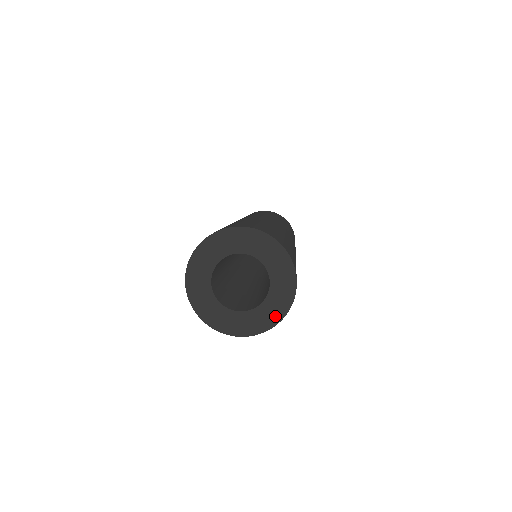
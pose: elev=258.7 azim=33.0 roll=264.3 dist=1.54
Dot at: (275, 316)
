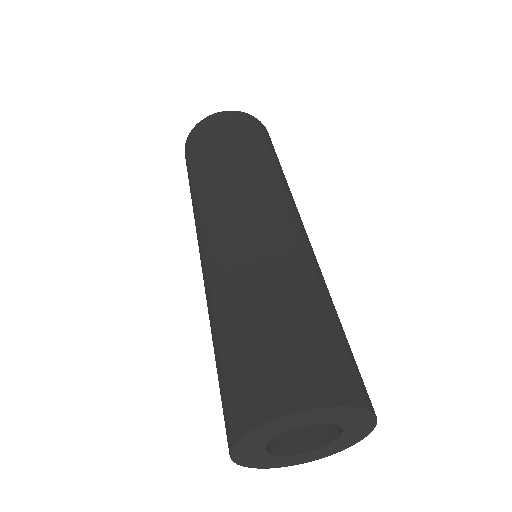
Dot at: (324, 455)
